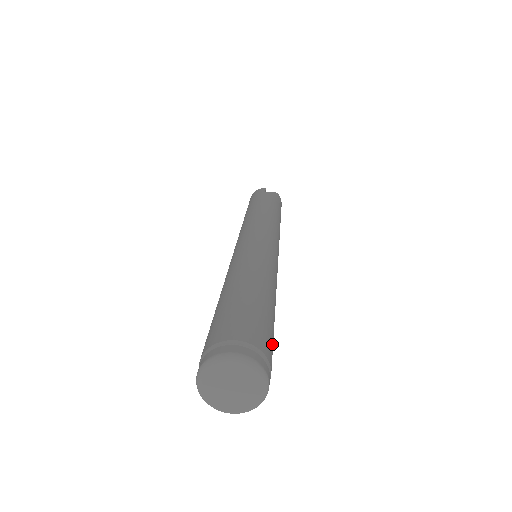
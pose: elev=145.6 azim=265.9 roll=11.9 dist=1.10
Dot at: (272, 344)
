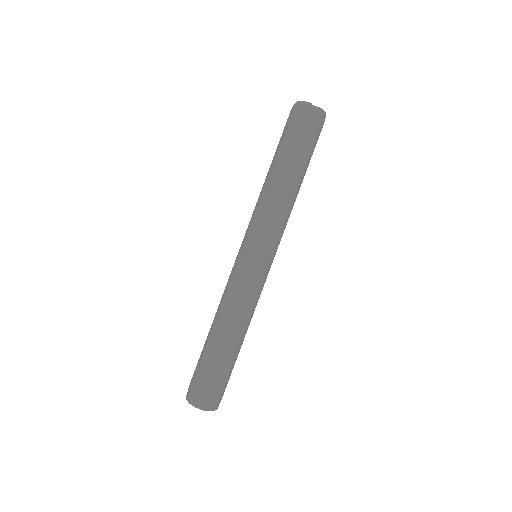
Dot at: occluded
